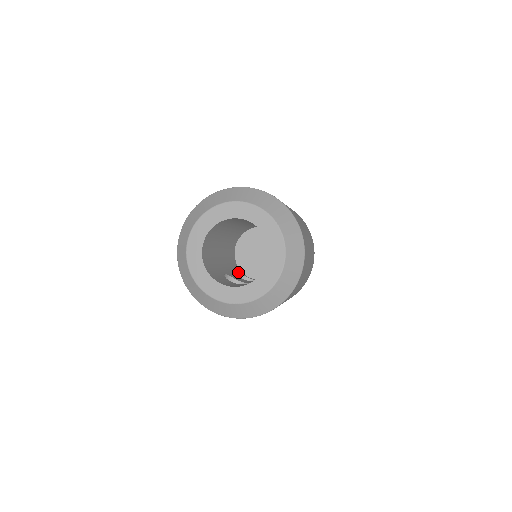
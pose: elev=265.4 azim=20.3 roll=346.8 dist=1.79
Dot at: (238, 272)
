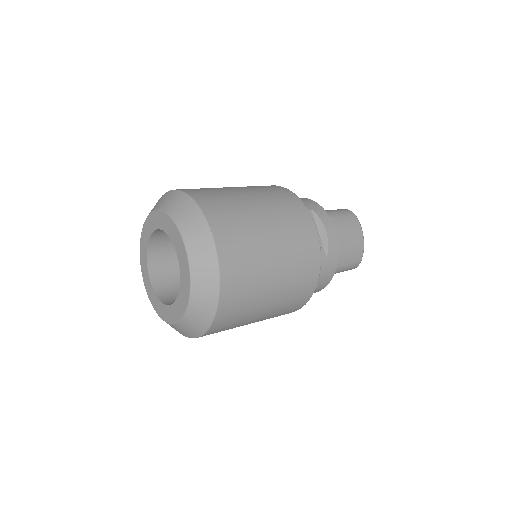
Dot at: occluded
